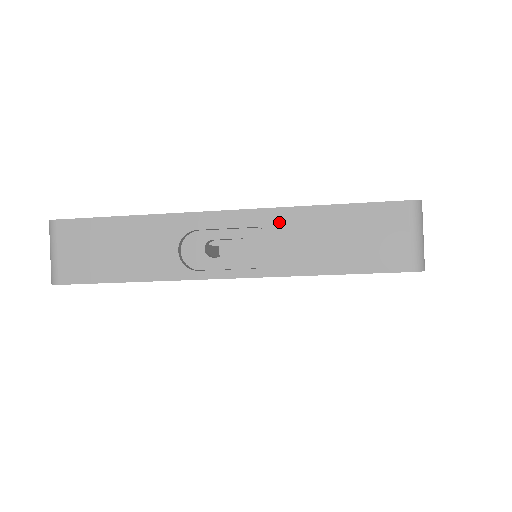
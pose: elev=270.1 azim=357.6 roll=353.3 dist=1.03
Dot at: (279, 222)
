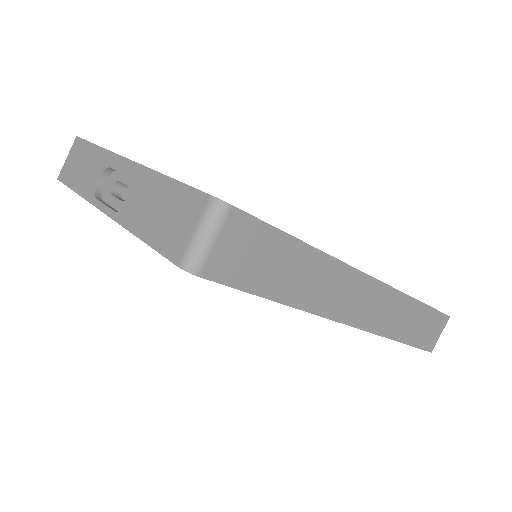
Dot at: (142, 179)
